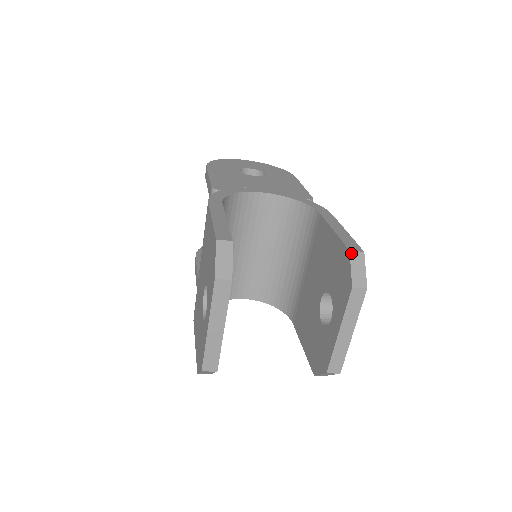
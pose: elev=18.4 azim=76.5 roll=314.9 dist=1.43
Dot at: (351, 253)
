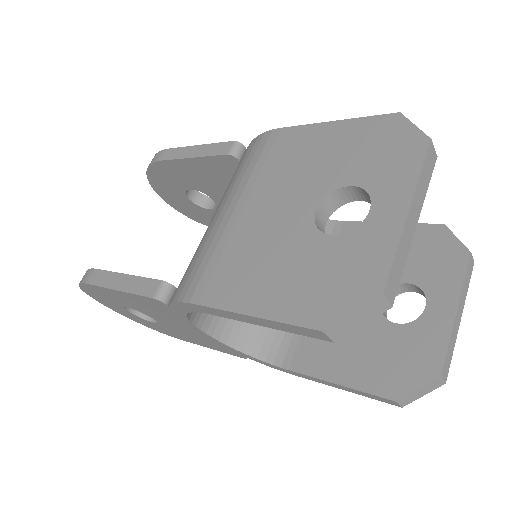
Dot at: (446, 227)
